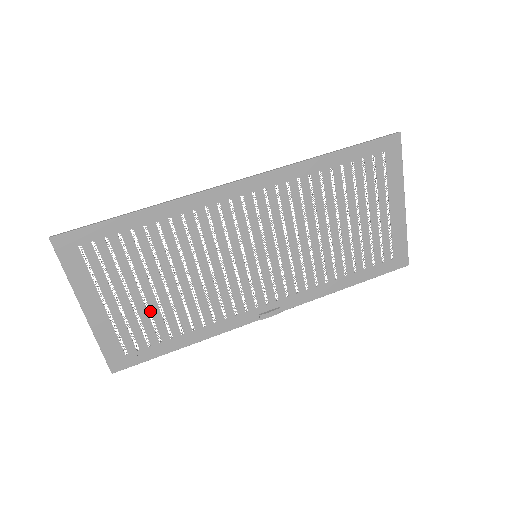
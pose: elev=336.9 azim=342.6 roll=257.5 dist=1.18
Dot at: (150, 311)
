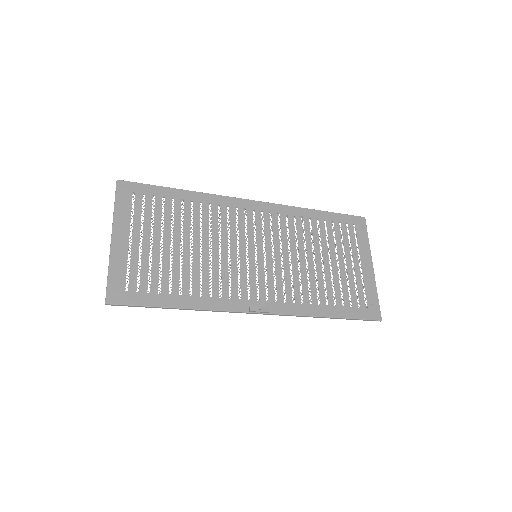
Dot at: (162, 262)
